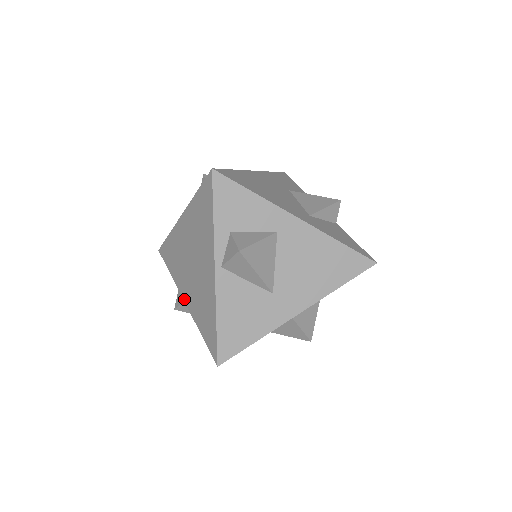
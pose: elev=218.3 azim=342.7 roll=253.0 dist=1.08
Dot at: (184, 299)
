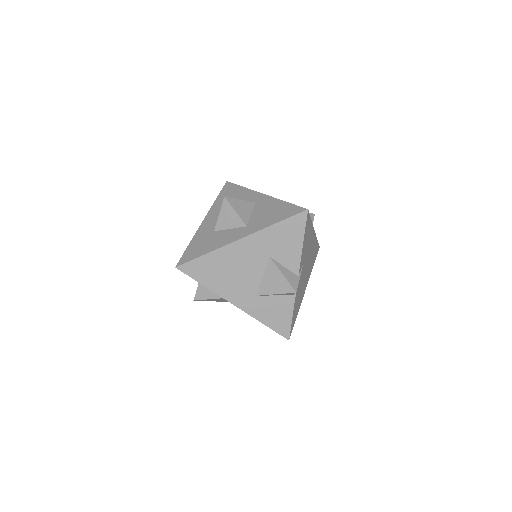
Dot at: occluded
